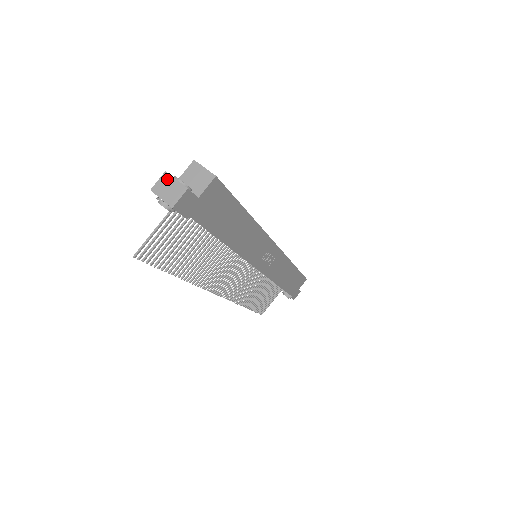
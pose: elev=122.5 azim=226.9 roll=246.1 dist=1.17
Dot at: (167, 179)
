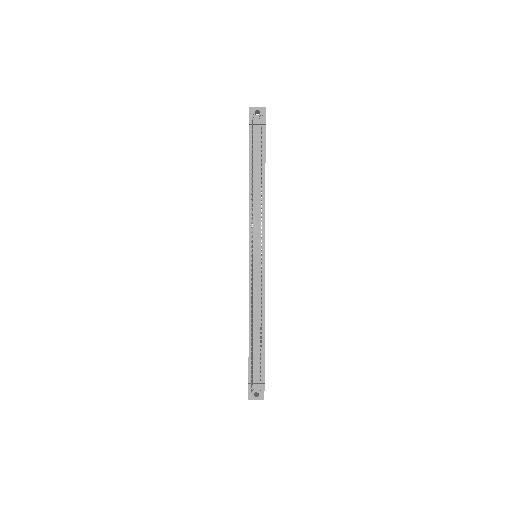
Dot at: occluded
